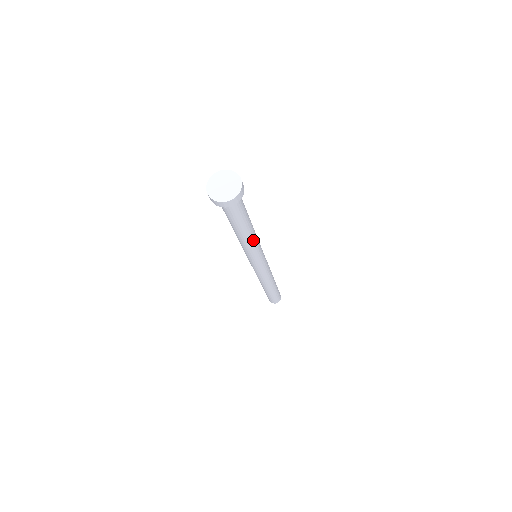
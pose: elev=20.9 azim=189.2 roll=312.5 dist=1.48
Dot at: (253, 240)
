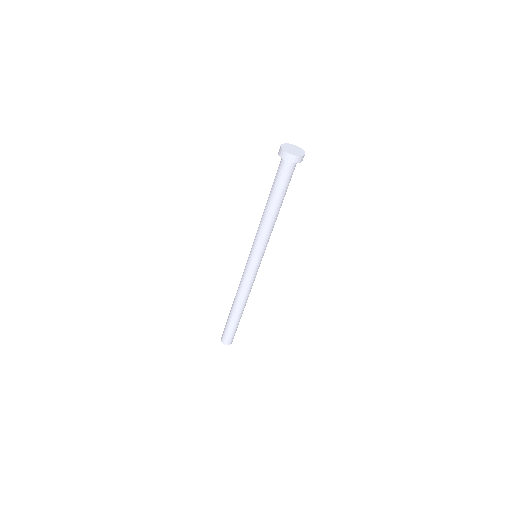
Dot at: (269, 224)
